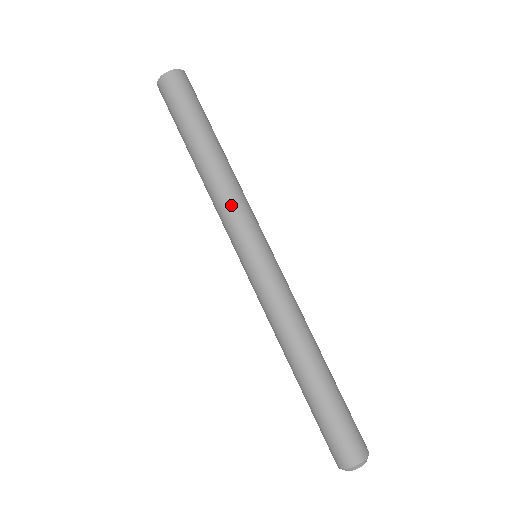
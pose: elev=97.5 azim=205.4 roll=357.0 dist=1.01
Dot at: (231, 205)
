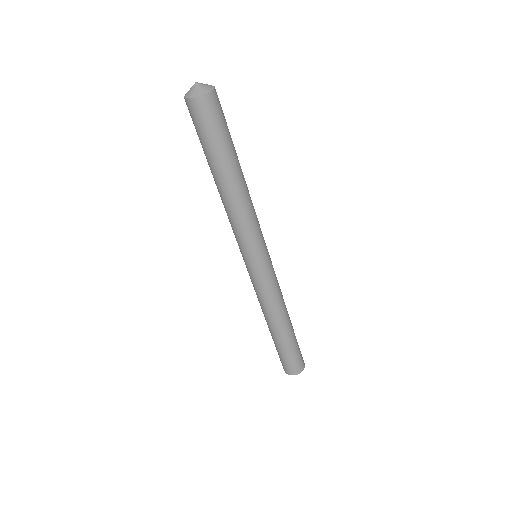
Dot at: (254, 222)
